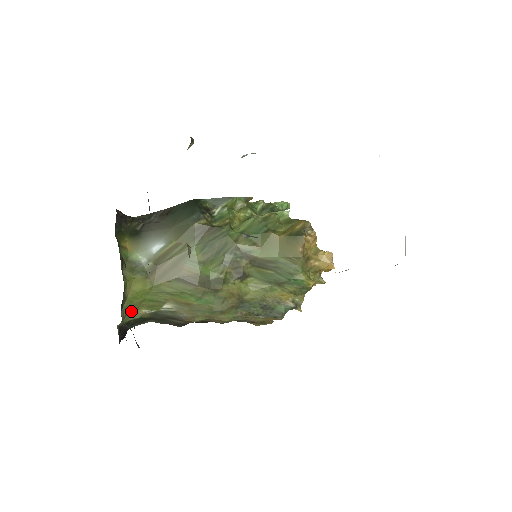
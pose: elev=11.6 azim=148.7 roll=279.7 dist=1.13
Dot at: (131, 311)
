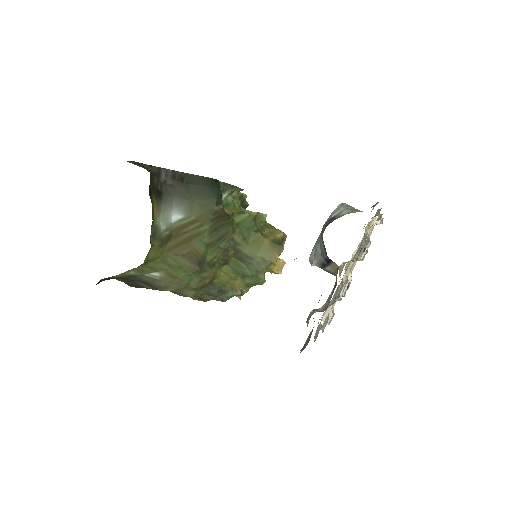
Dot at: occluded
